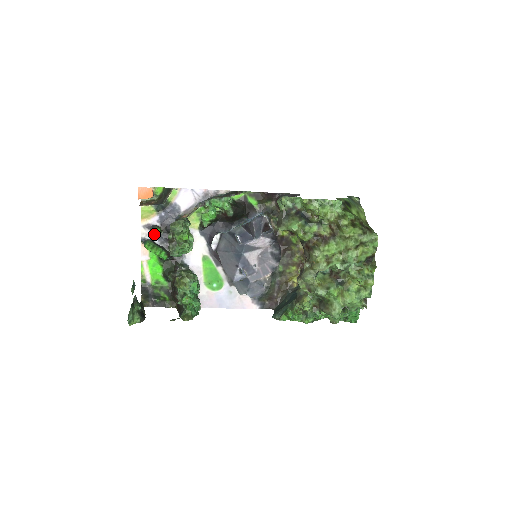
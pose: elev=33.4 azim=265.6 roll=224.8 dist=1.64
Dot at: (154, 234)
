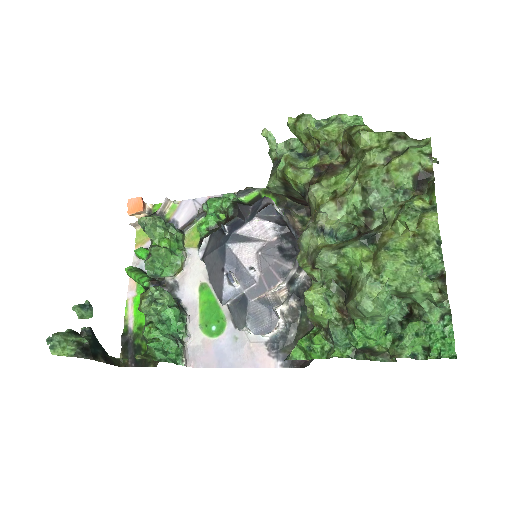
Dot at: (136, 251)
